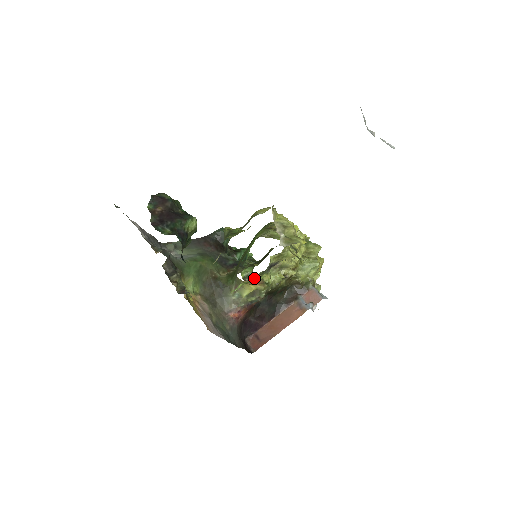
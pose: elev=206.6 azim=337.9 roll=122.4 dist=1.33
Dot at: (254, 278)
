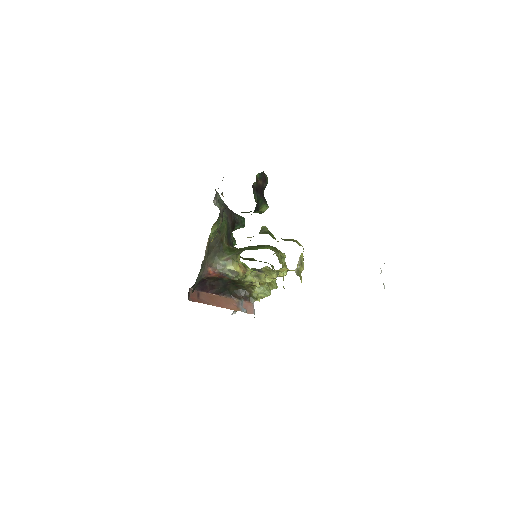
Dot at: occluded
